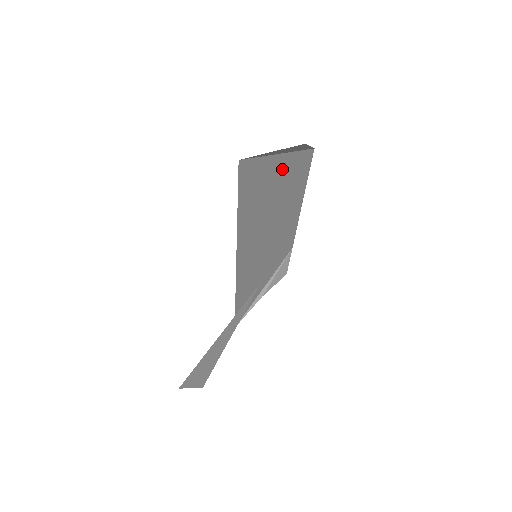
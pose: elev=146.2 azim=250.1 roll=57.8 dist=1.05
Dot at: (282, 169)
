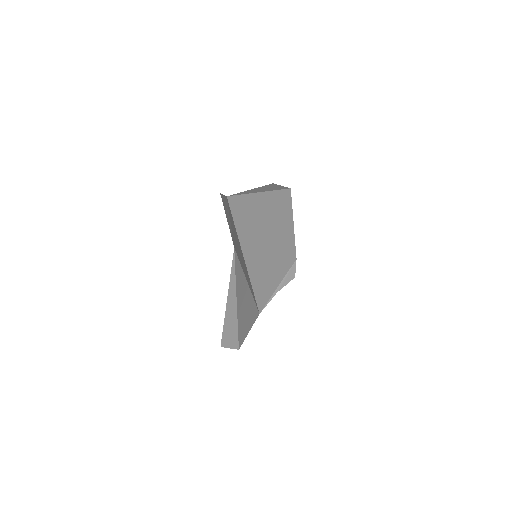
Dot at: (265, 202)
